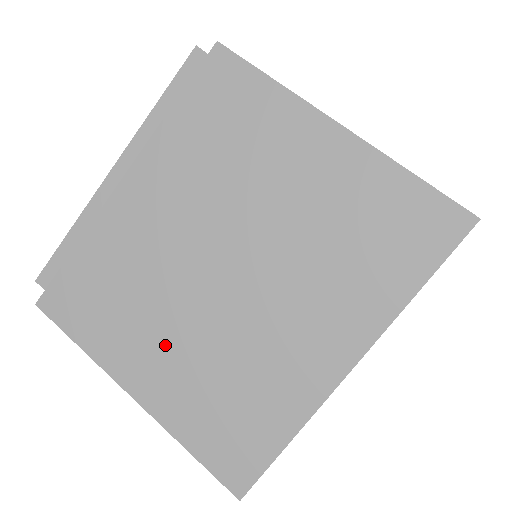
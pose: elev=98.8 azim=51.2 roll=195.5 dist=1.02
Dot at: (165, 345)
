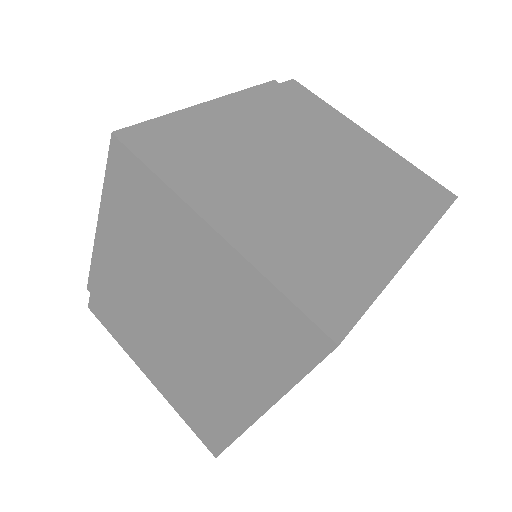
Dot at: (255, 201)
